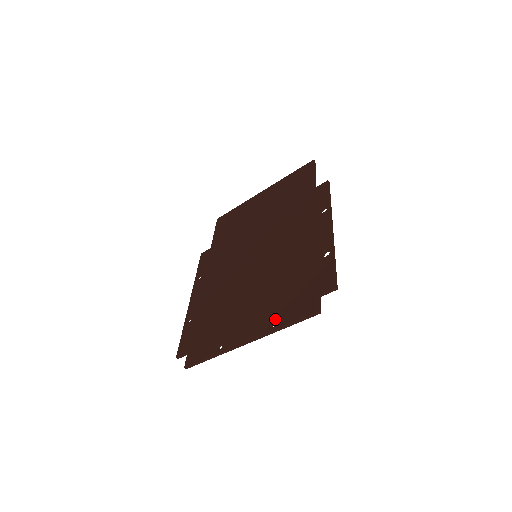
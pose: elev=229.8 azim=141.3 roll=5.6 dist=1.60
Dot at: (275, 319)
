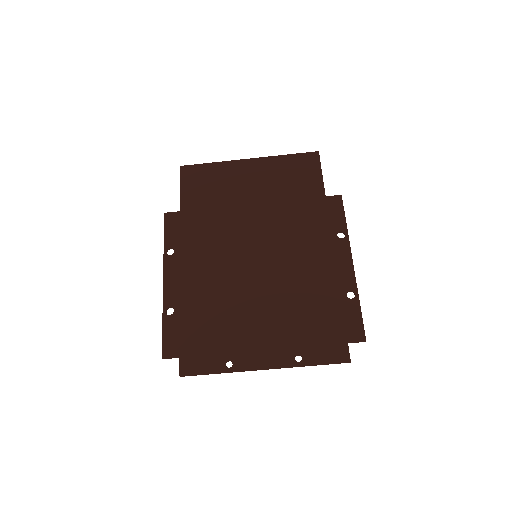
Dot at: (299, 354)
